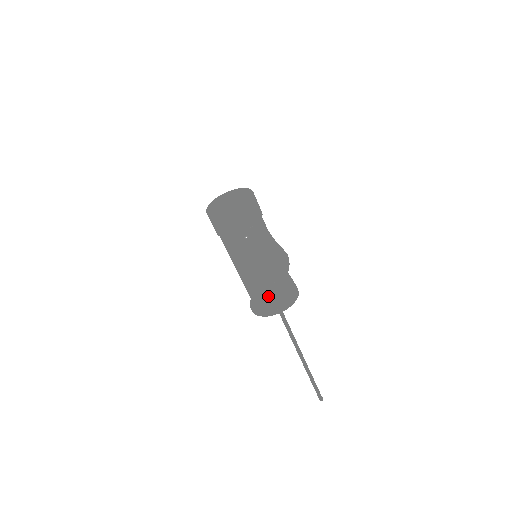
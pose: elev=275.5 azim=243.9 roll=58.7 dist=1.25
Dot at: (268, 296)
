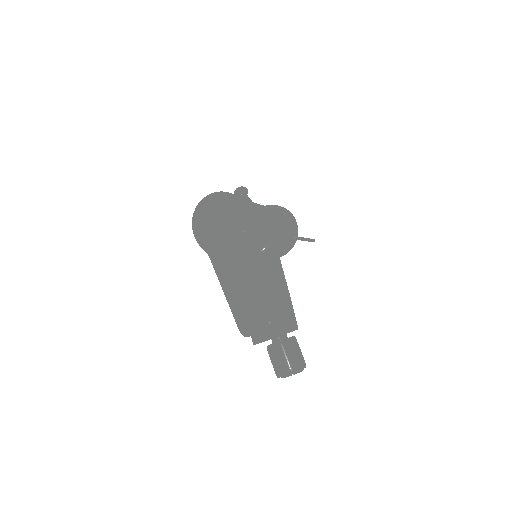
Dot at: (282, 377)
